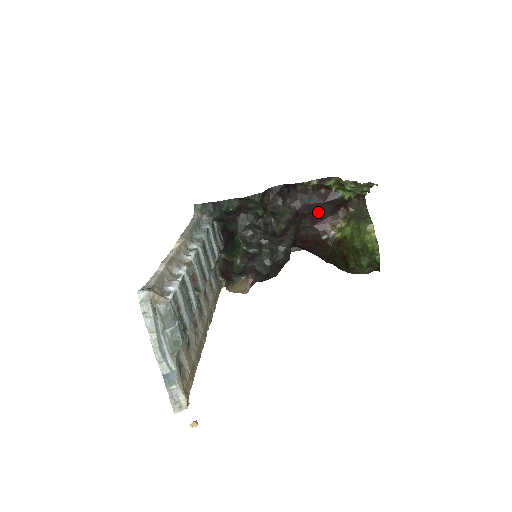
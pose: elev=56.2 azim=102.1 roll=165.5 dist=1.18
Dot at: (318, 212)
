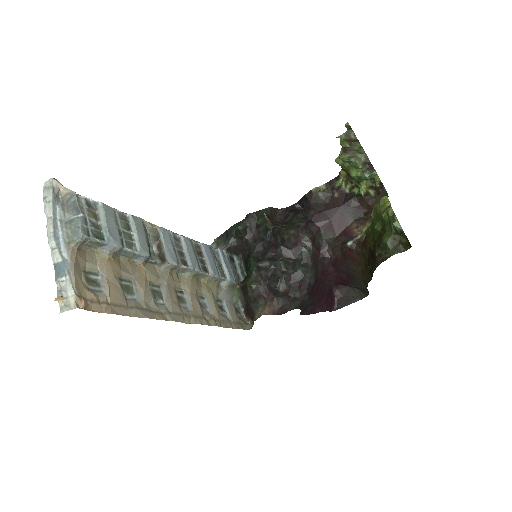
Dot at: (337, 219)
